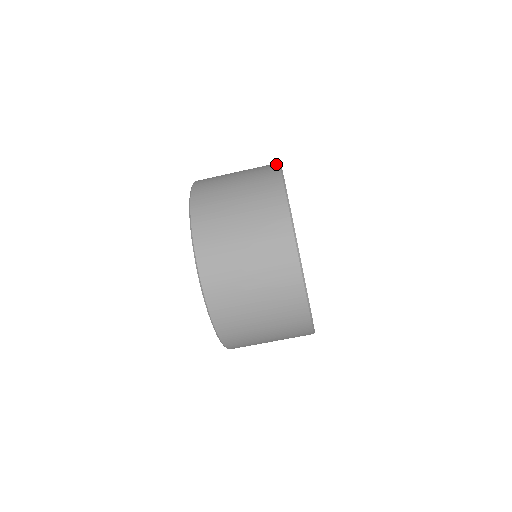
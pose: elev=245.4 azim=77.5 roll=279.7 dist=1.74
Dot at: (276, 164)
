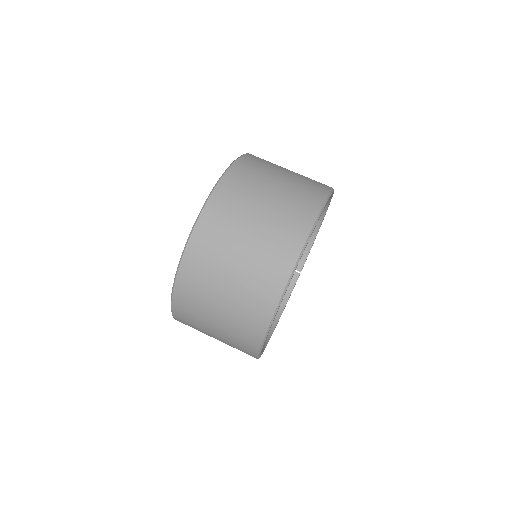
Dot at: occluded
